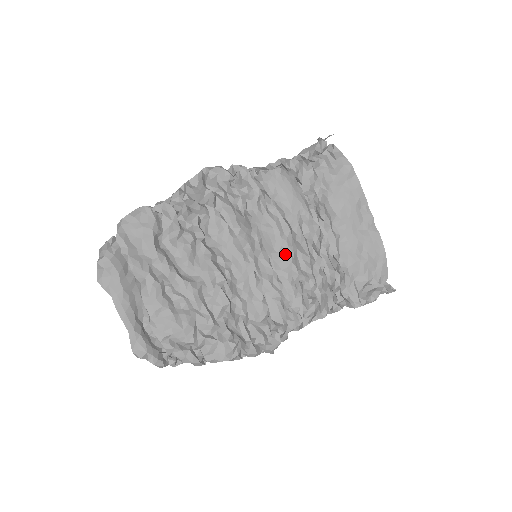
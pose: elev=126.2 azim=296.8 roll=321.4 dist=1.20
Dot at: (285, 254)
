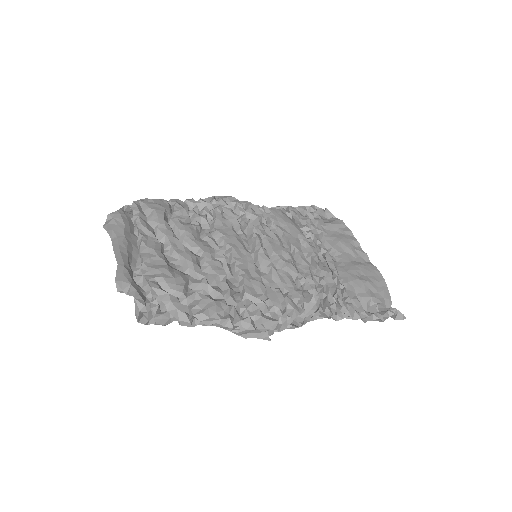
Dot at: (284, 258)
